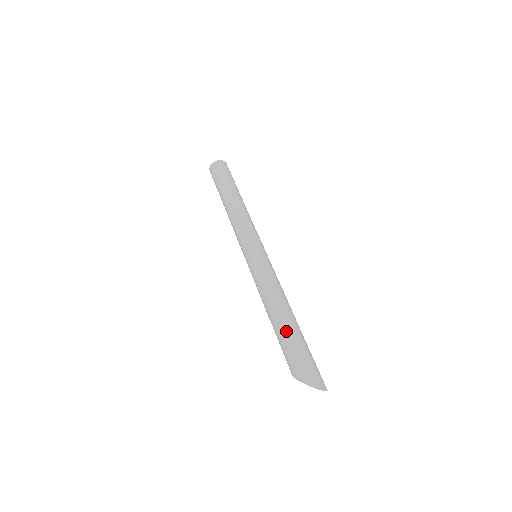
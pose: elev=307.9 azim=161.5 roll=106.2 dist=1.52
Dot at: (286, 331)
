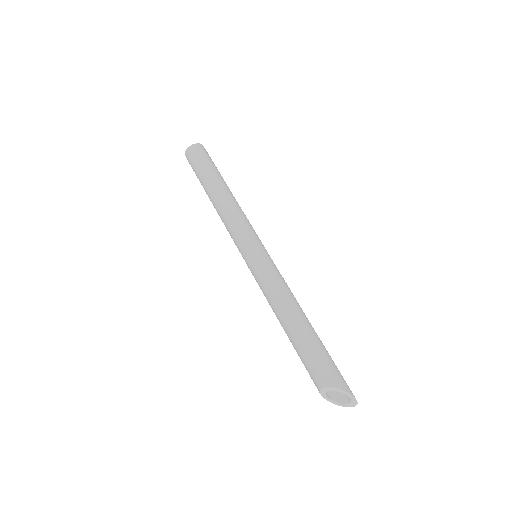
Dot at: (314, 339)
